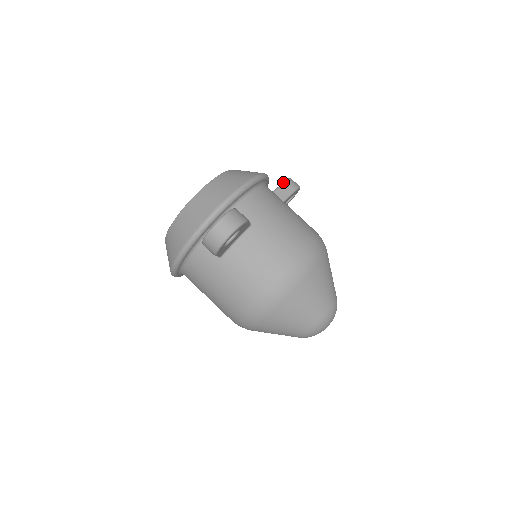
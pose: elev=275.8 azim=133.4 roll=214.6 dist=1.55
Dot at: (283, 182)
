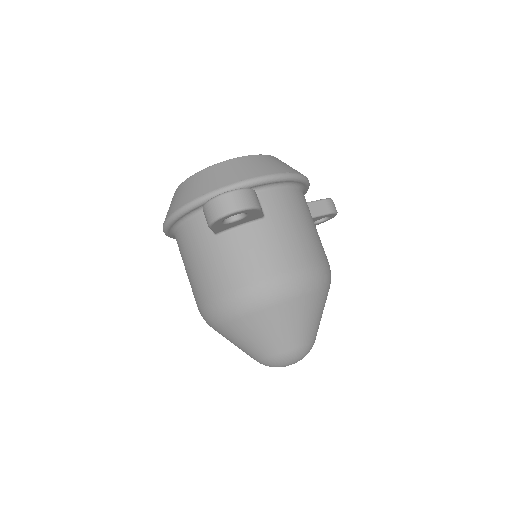
Dot at: (322, 199)
